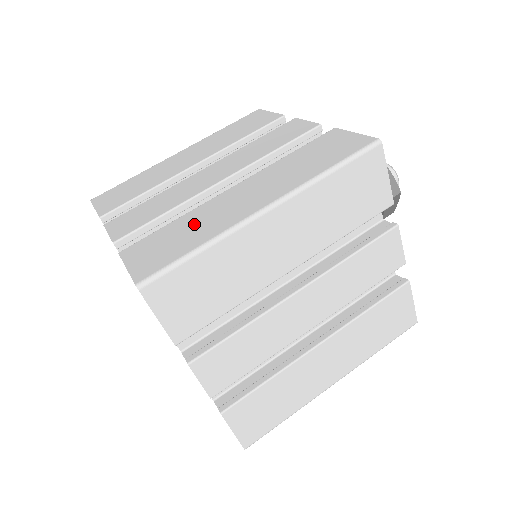
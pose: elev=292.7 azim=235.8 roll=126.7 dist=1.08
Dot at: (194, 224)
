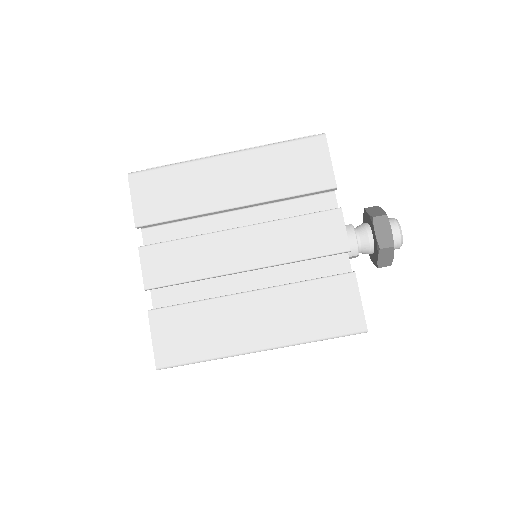
Dot at: (208, 324)
